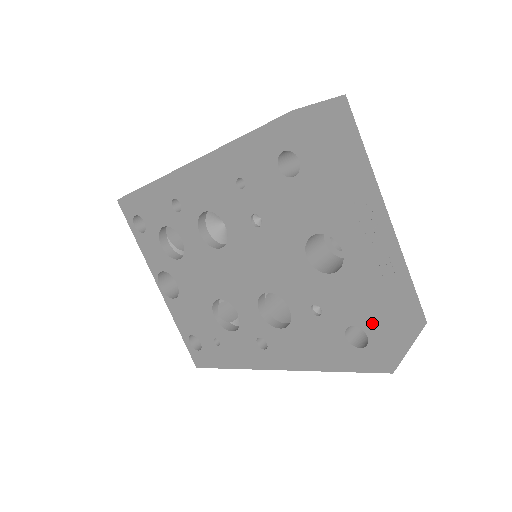
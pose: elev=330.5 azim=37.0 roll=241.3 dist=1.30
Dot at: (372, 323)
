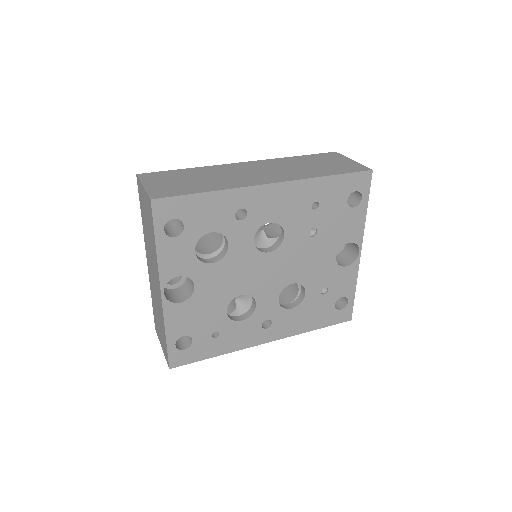
Dot at: occluded
